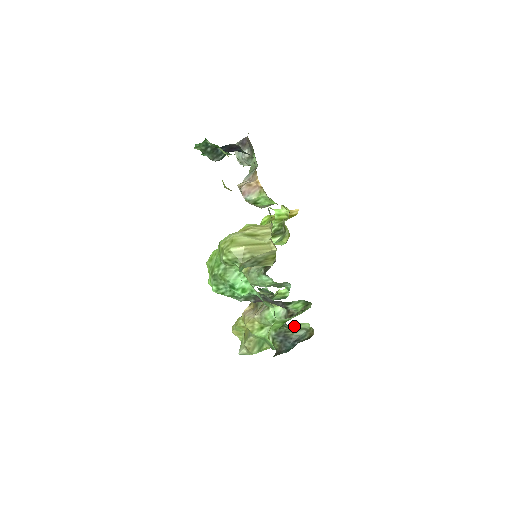
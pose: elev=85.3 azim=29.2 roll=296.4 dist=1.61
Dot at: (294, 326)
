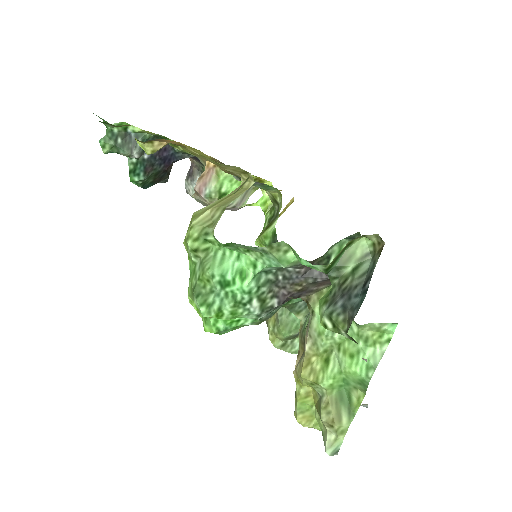
Dot at: (346, 263)
